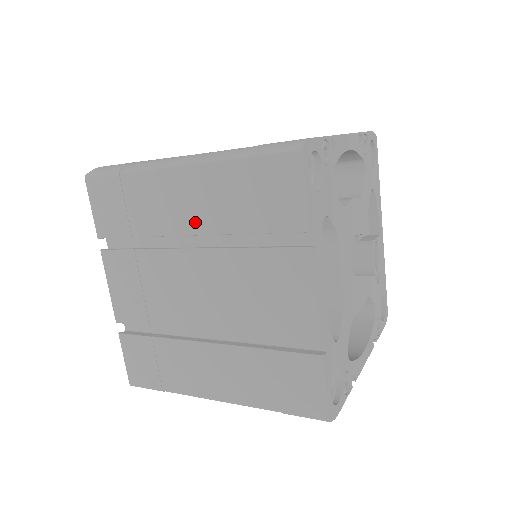
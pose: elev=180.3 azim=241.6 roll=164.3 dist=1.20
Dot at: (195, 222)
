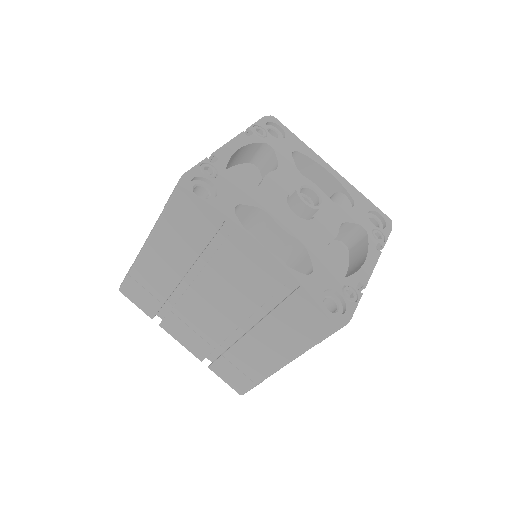
Dot at: (177, 269)
